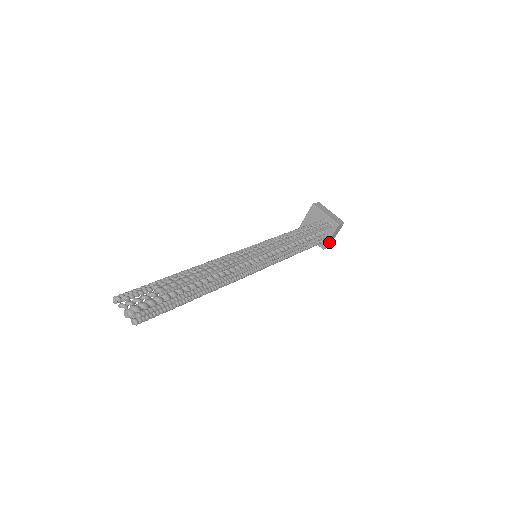
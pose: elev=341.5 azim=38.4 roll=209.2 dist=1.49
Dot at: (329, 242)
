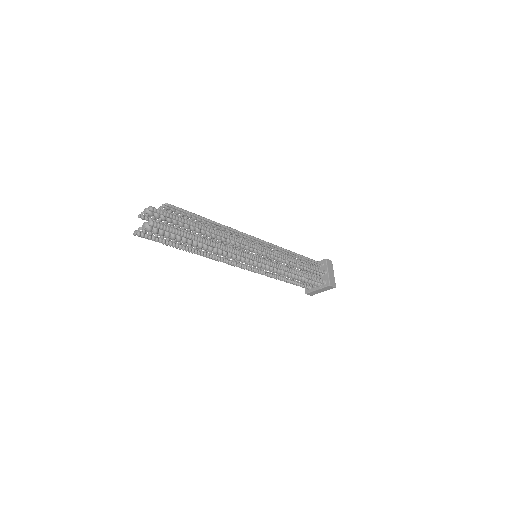
Dot at: (331, 279)
